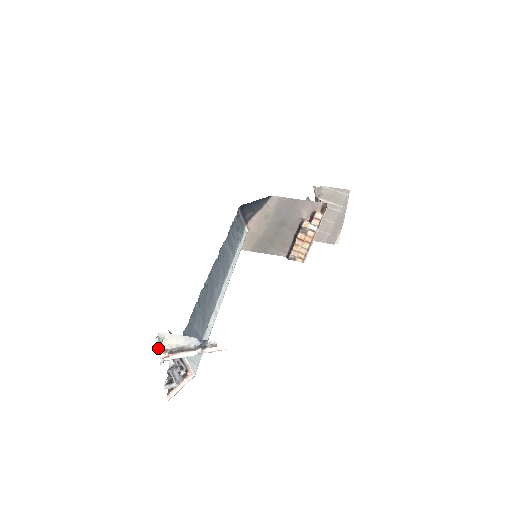
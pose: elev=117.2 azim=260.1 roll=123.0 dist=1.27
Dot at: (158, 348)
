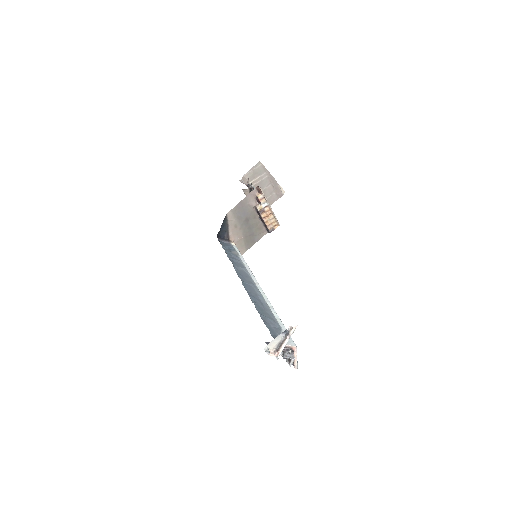
Dot at: (270, 355)
